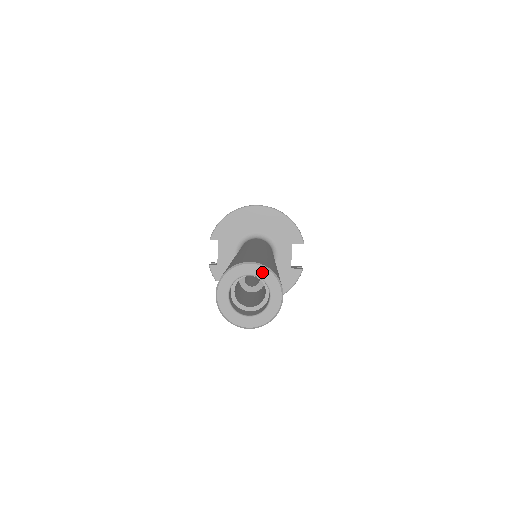
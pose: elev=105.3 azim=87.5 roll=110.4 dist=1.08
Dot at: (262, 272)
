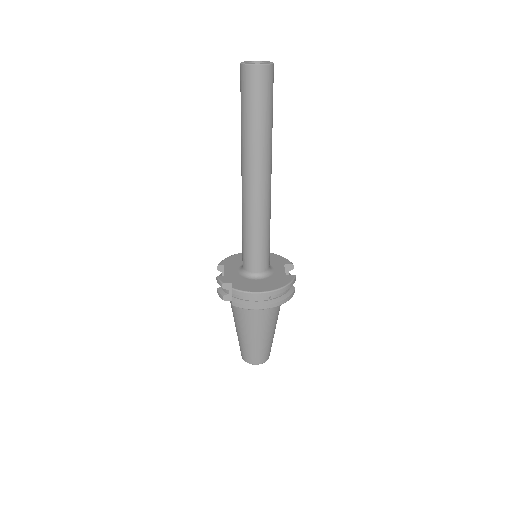
Dot at: (262, 61)
